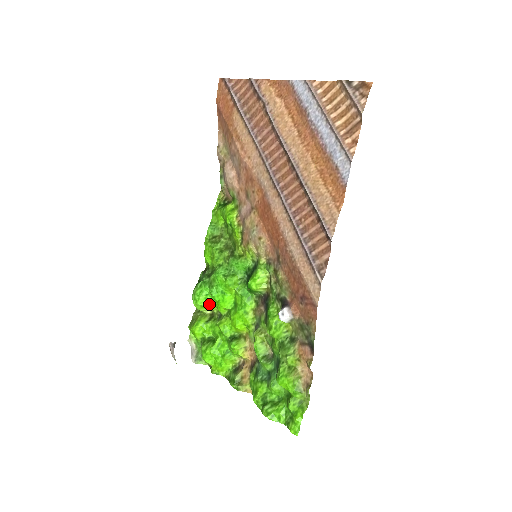
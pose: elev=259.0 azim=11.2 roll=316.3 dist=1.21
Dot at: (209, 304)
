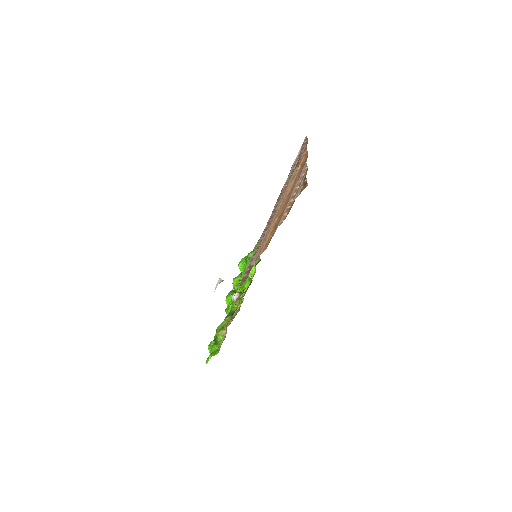
Dot at: (242, 270)
